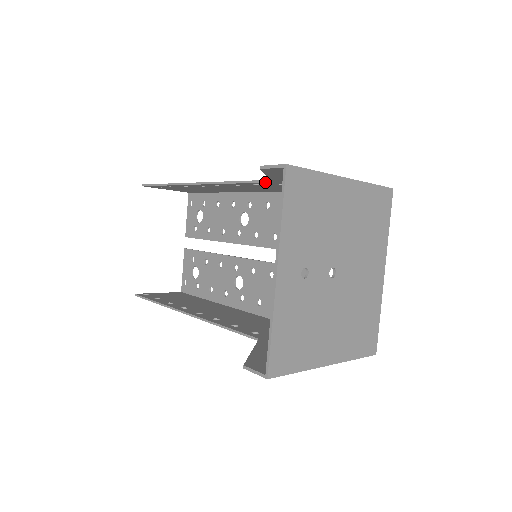
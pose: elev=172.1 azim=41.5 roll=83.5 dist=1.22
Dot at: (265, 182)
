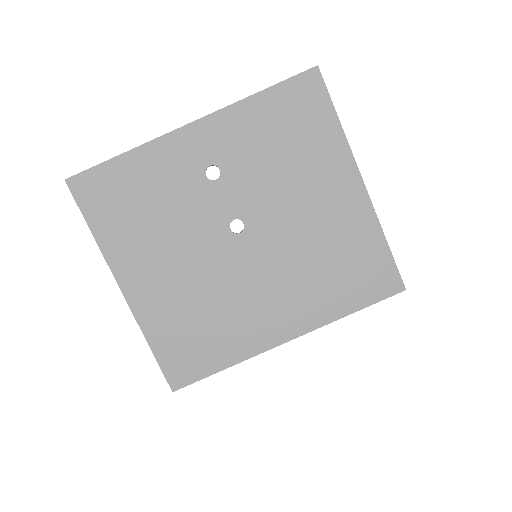
Dot at: occluded
